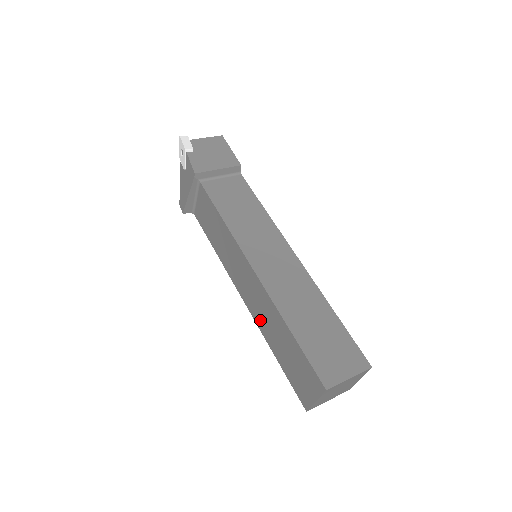
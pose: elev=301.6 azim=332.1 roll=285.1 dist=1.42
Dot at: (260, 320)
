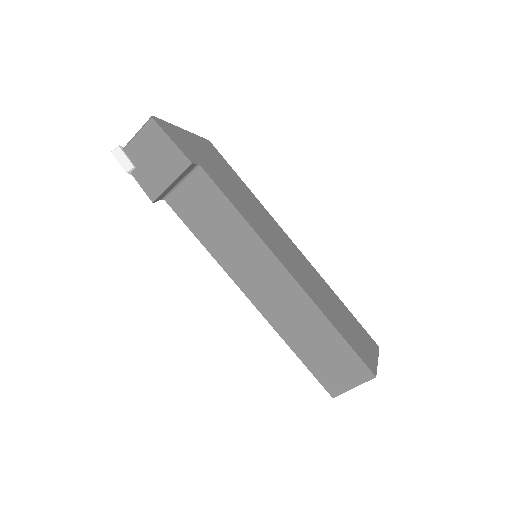
Dot at: occluded
